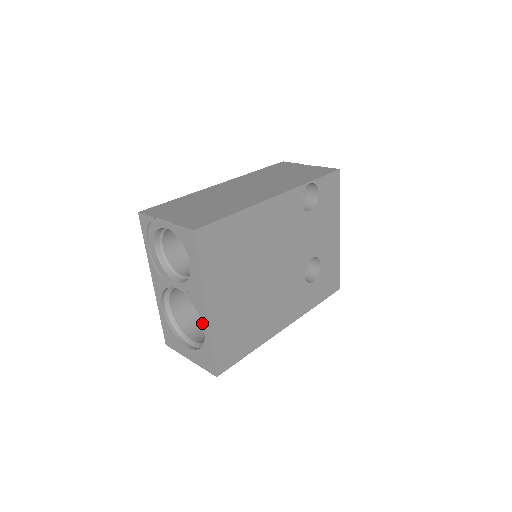
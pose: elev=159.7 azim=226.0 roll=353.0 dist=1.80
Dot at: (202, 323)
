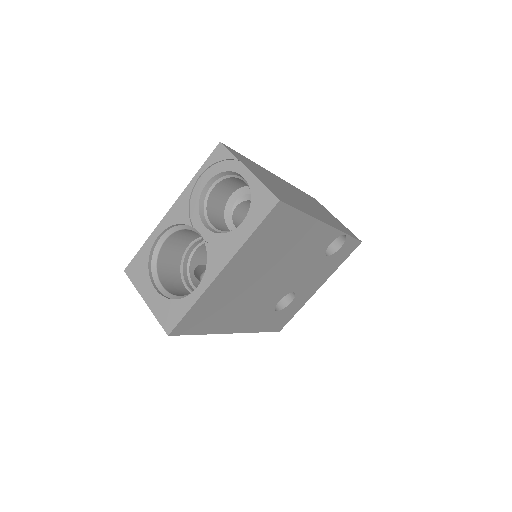
Dot at: (202, 279)
